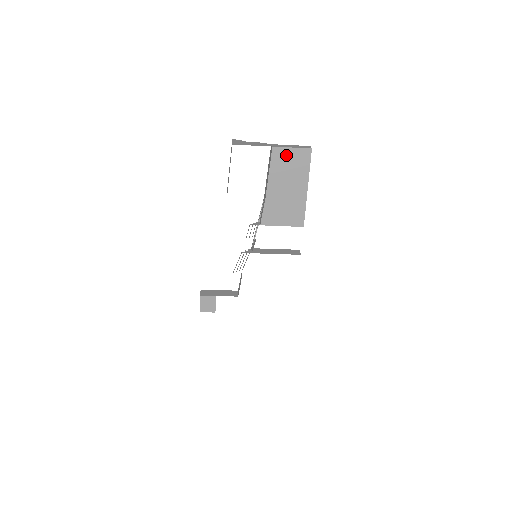
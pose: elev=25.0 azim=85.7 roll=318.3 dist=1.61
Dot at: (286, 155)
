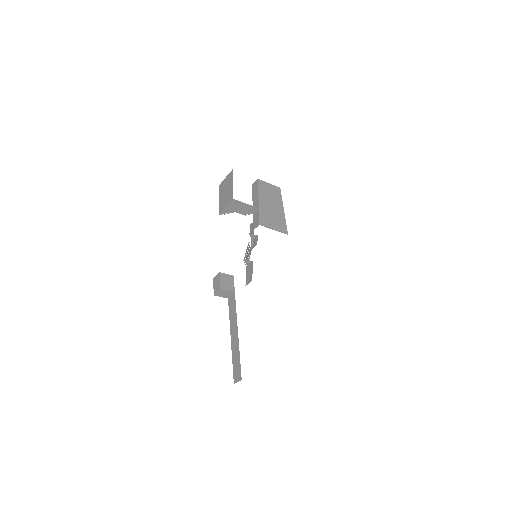
Dot at: (266, 186)
